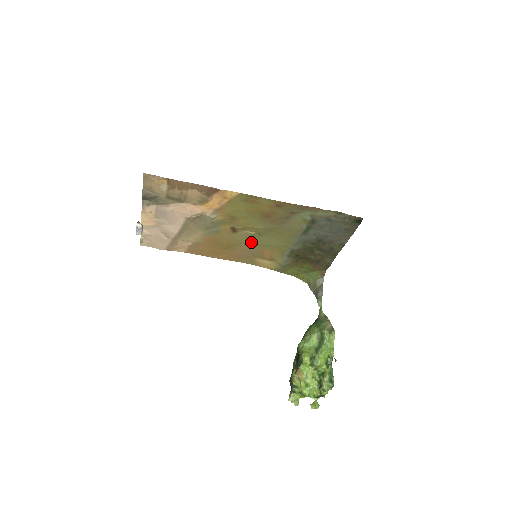
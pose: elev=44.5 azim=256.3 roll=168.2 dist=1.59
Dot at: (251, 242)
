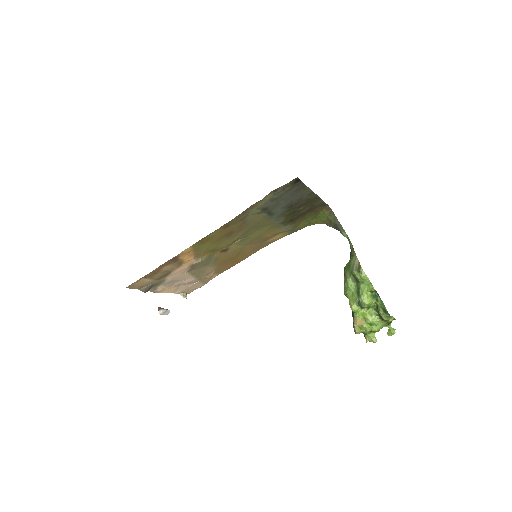
Dot at: (247, 242)
